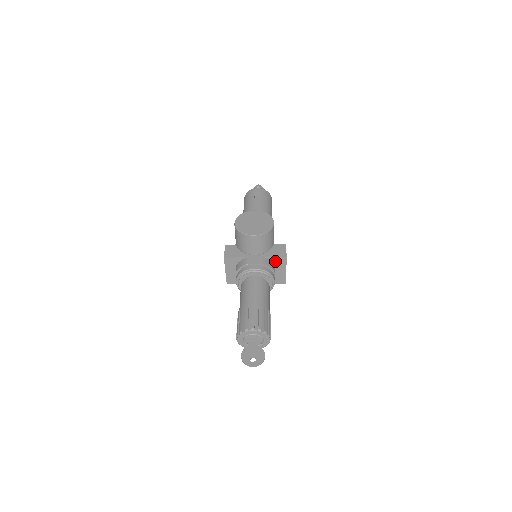
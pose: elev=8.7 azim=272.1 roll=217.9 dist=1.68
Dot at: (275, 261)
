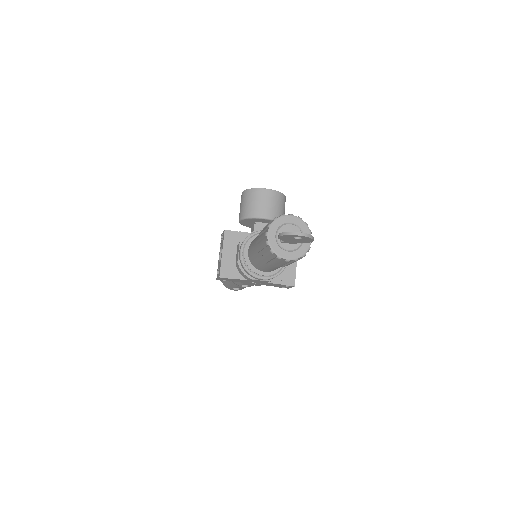
Dot at: occluded
